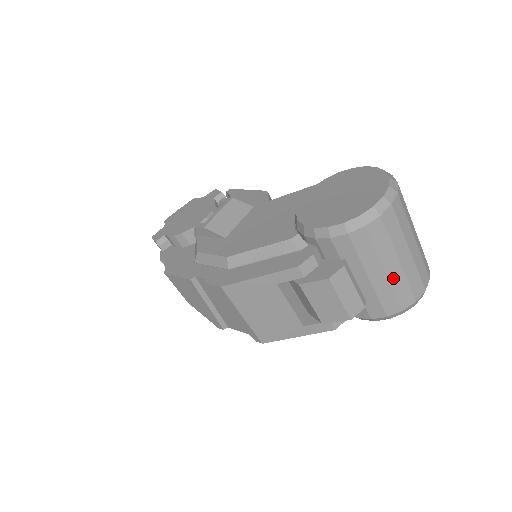
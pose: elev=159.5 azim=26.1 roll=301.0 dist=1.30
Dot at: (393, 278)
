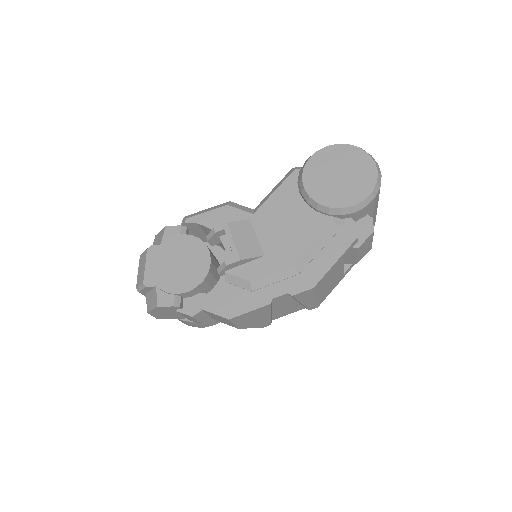
Dot at: occluded
